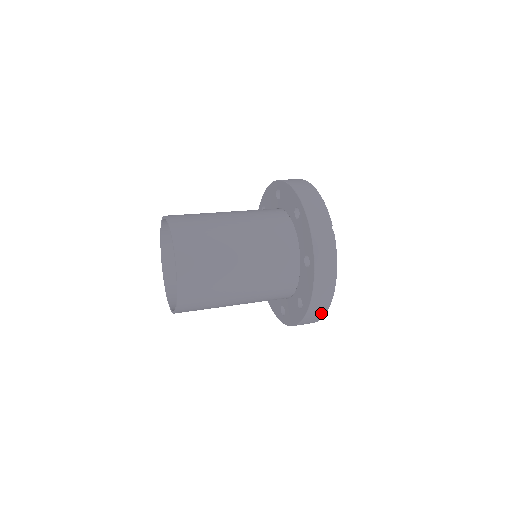
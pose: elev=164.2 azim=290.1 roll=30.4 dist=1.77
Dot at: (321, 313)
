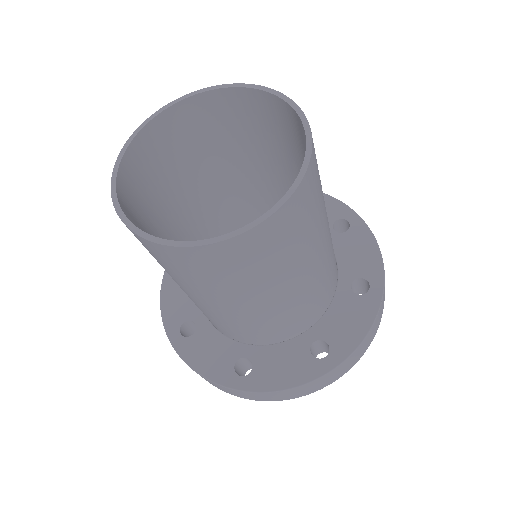
Dot at: (337, 376)
